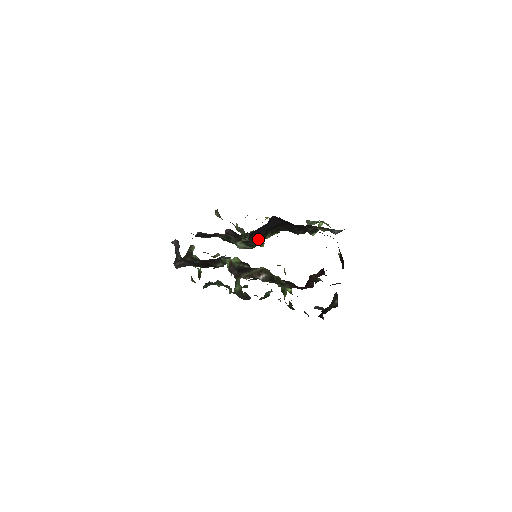
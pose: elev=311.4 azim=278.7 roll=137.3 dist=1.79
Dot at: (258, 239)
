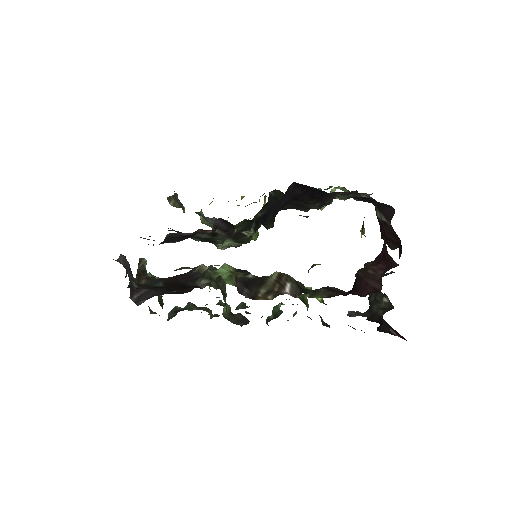
Dot at: occluded
